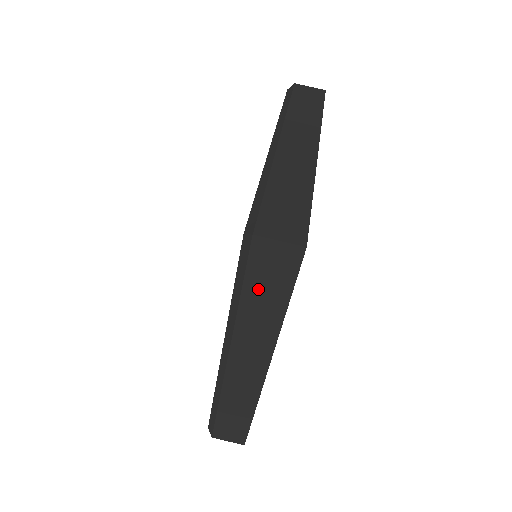
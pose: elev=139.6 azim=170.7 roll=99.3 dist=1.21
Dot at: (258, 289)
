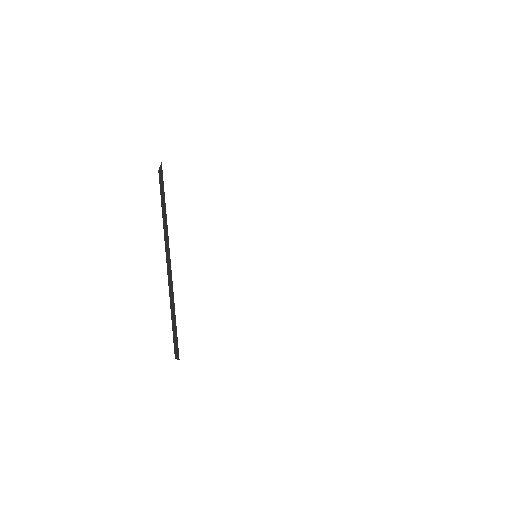
Dot at: (162, 198)
